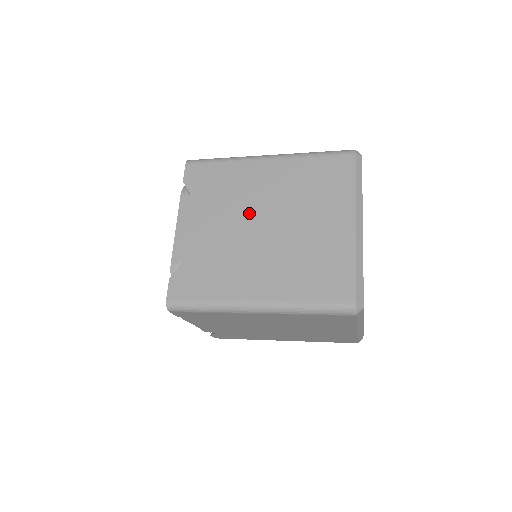
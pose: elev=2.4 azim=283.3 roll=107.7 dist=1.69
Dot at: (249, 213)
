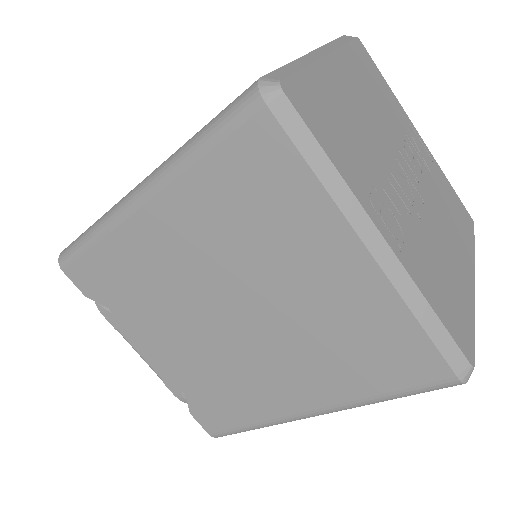
Dot at: occluded
